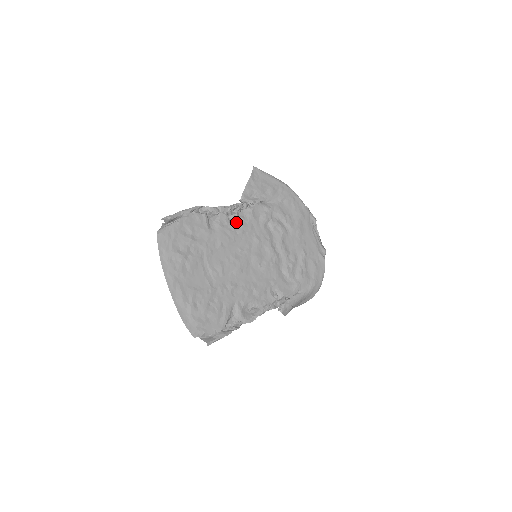
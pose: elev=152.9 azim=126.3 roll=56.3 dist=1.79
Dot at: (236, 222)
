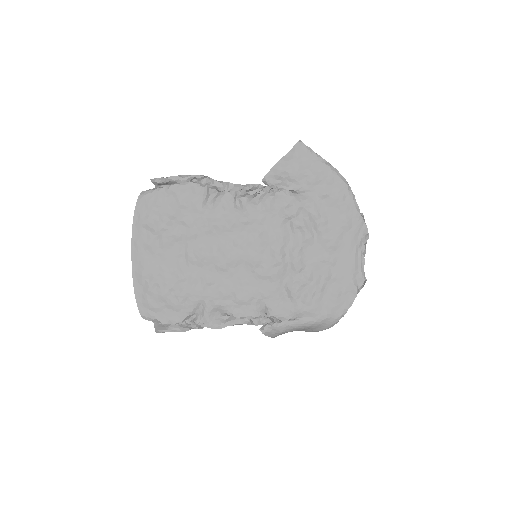
Dot at: (243, 207)
